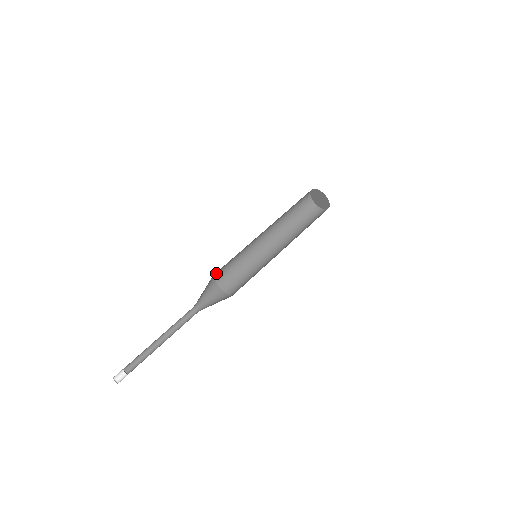
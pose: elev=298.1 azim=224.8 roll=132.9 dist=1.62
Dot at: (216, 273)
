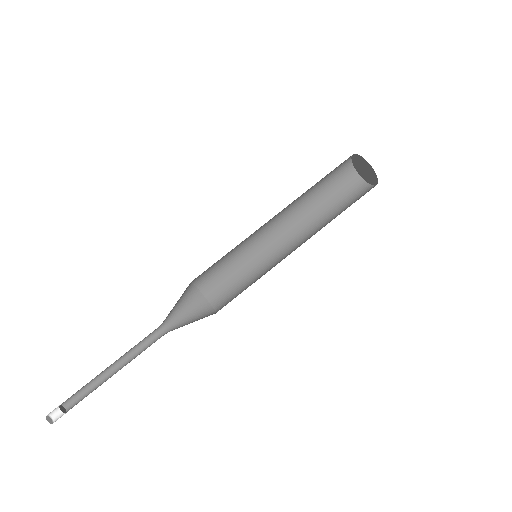
Dot at: (198, 279)
